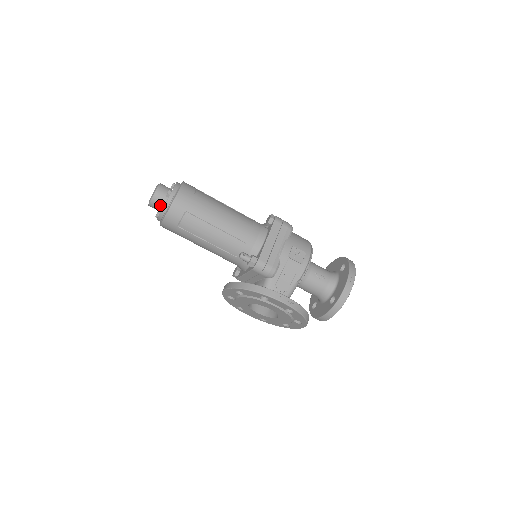
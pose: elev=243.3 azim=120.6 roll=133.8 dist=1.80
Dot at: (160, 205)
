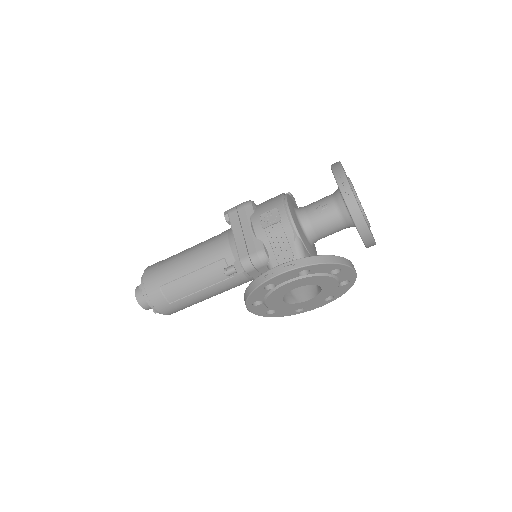
Dot at: occluded
